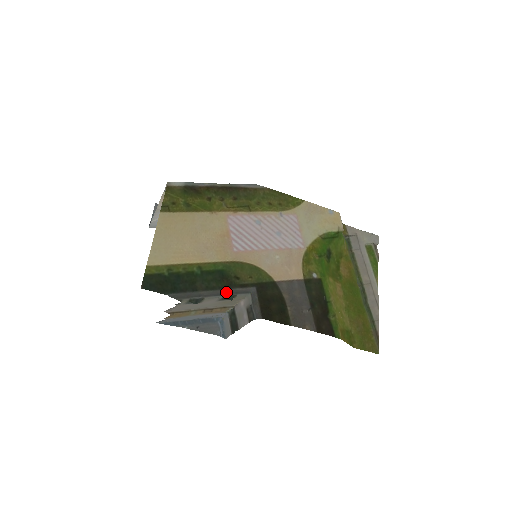
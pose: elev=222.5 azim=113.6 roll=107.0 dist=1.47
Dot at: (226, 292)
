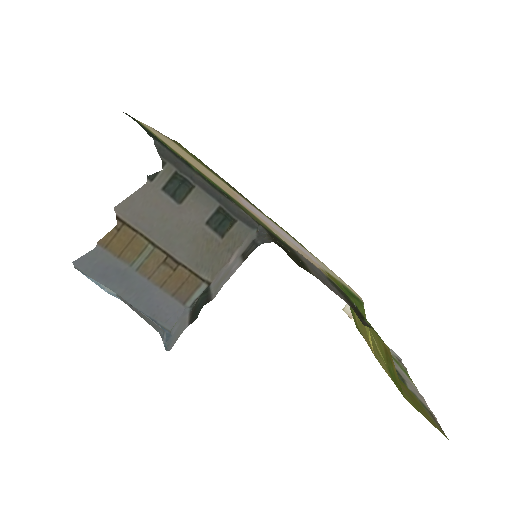
Dot at: (226, 202)
